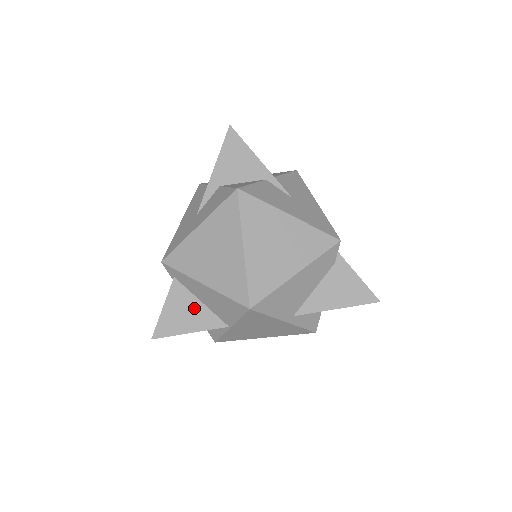
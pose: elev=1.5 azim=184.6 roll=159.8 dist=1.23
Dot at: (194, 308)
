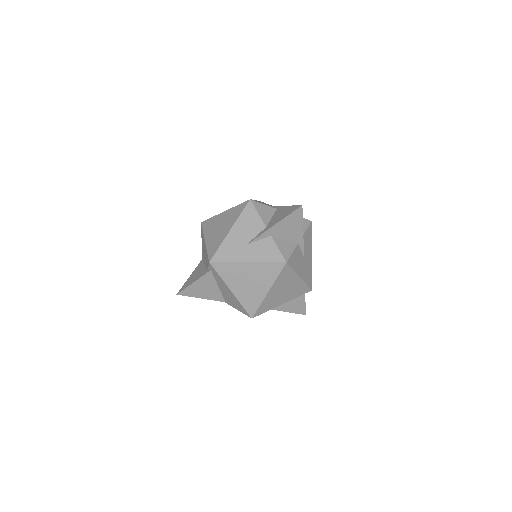
Dot at: (212, 288)
